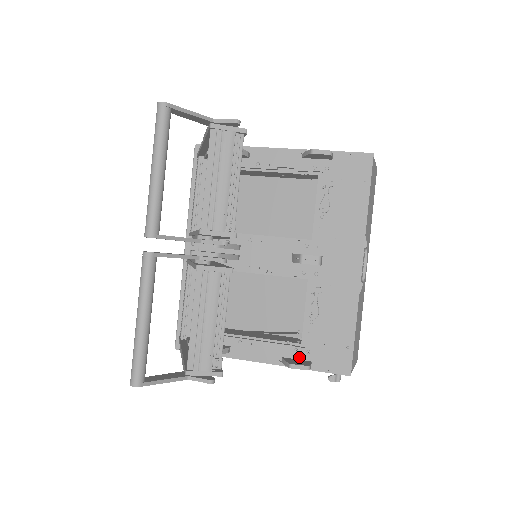
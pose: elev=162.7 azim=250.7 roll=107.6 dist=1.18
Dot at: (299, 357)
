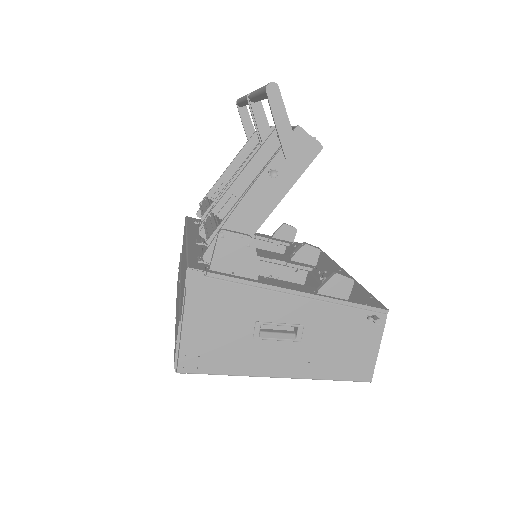
Dot at: occluded
